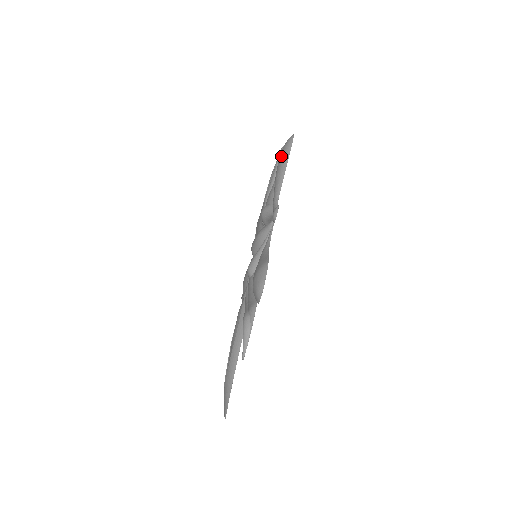
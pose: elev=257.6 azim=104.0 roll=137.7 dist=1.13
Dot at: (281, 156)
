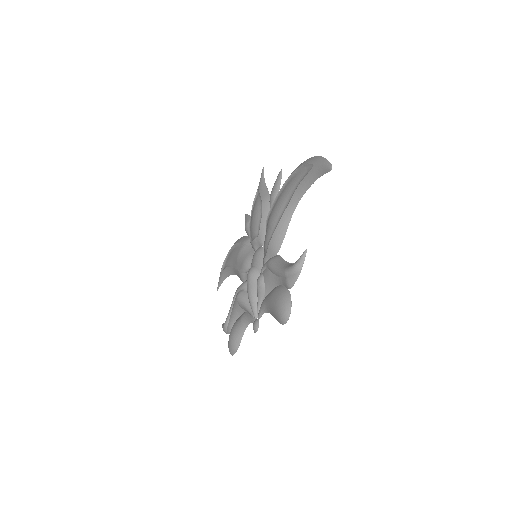
Dot at: (275, 311)
